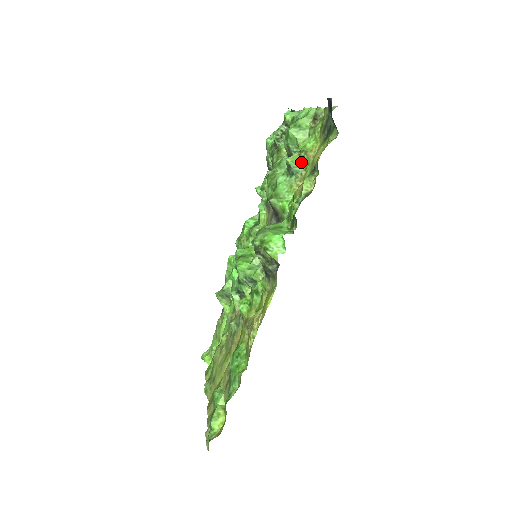
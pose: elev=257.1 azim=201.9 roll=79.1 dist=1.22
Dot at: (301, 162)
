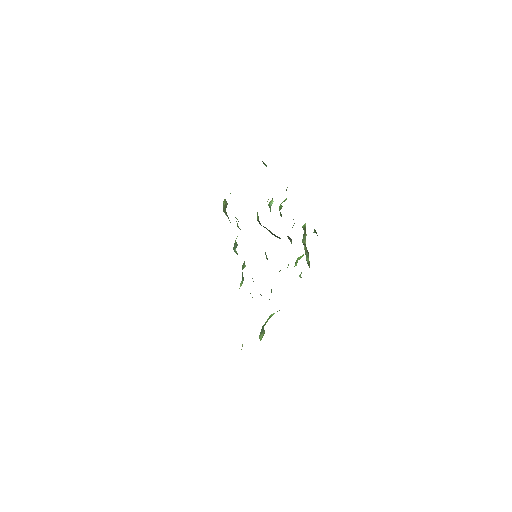
Dot at: (272, 200)
